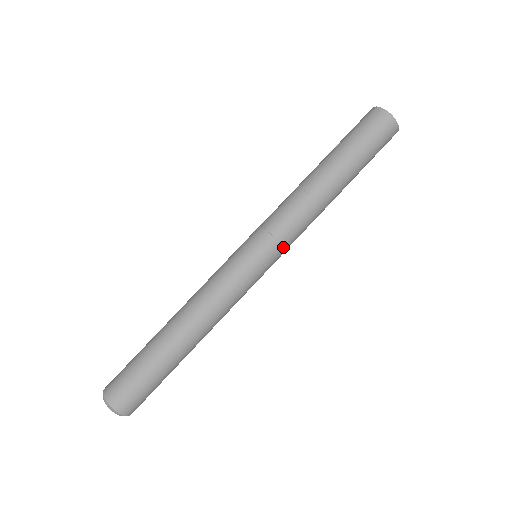
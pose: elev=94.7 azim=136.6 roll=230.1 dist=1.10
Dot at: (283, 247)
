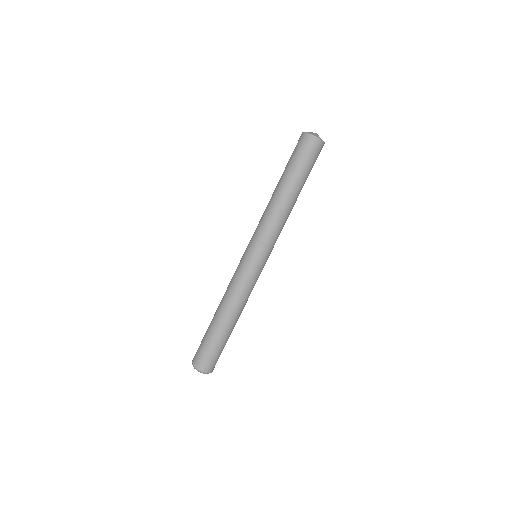
Dot at: (263, 244)
